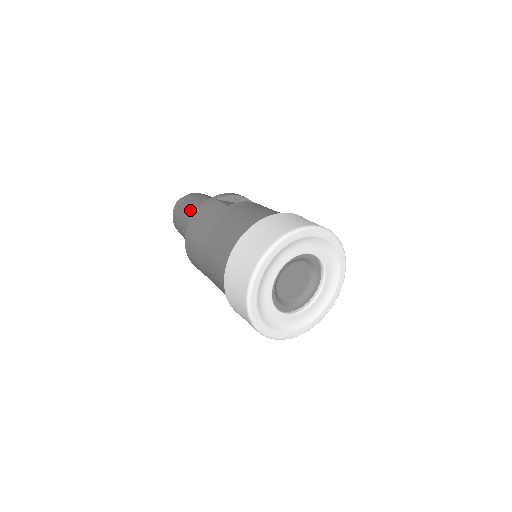
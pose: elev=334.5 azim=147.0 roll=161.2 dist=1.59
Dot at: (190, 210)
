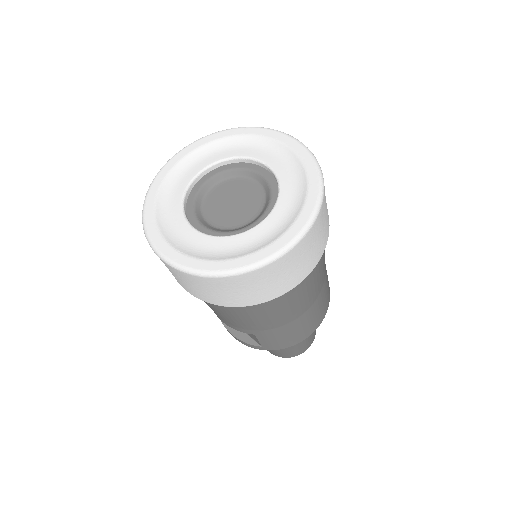
Dot at: occluded
